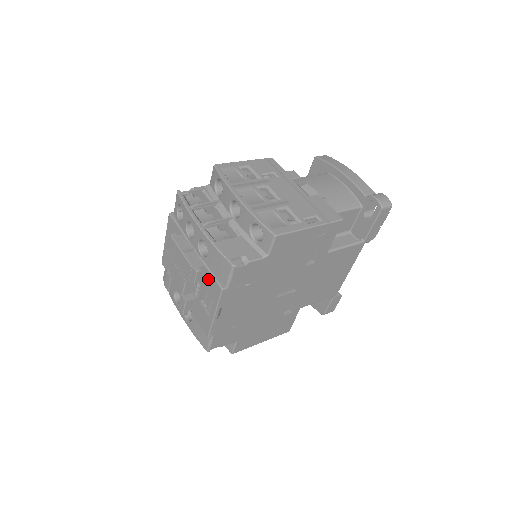
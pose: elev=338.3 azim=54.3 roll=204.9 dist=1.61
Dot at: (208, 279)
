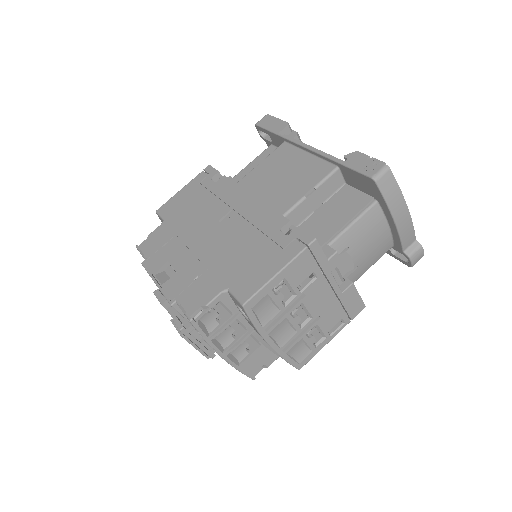
Dot at: occluded
